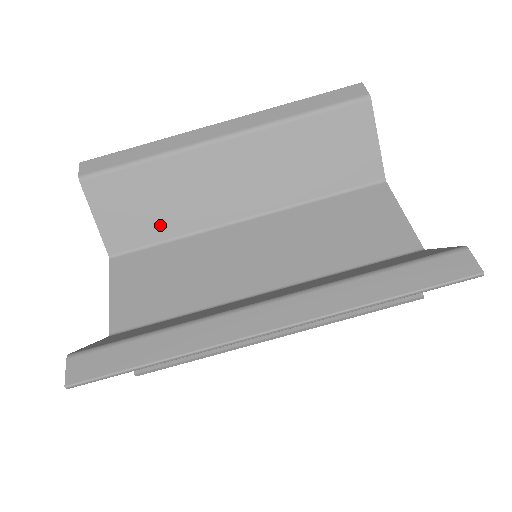
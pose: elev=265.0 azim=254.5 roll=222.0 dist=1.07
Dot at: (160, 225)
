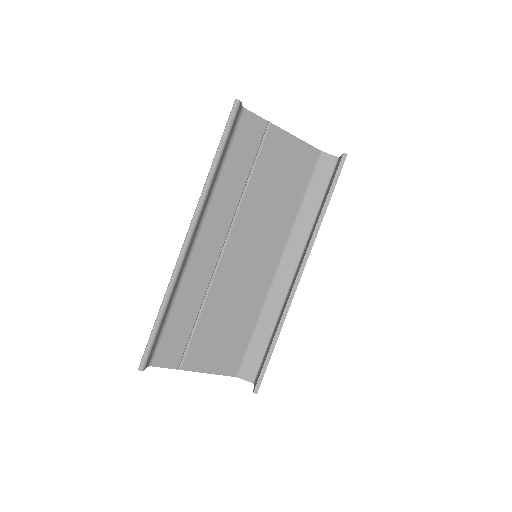
Dot at: occluded
